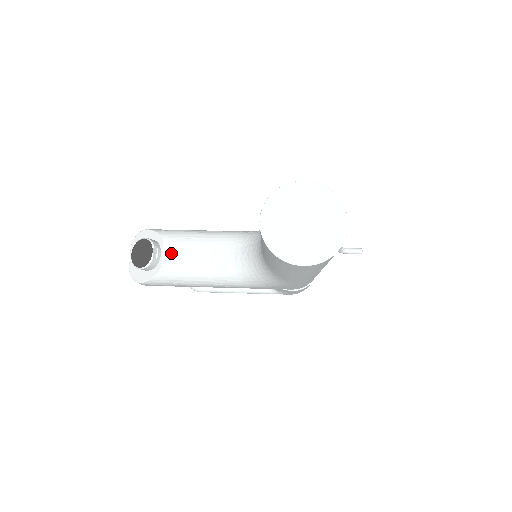
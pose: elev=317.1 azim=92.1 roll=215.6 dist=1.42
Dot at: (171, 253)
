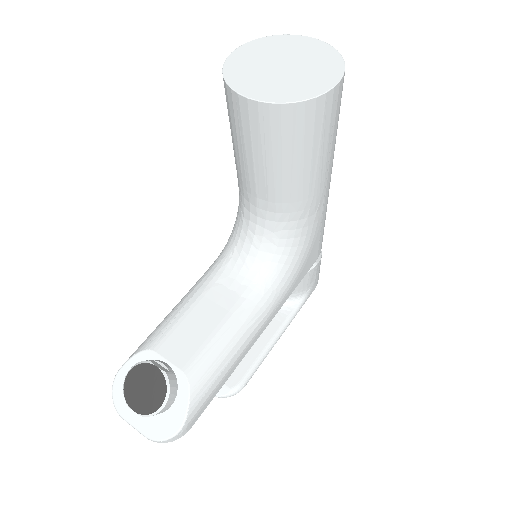
Dot at: (176, 349)
